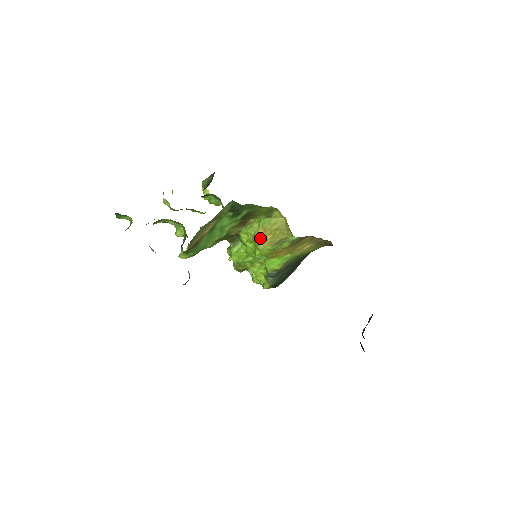
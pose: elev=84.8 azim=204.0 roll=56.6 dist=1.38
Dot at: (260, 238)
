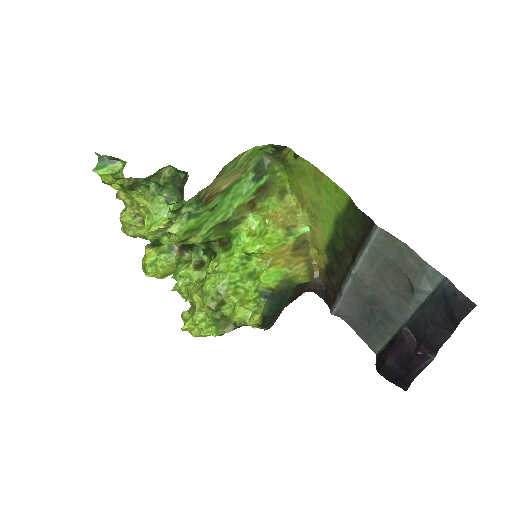
Dot at: (272, 218)
